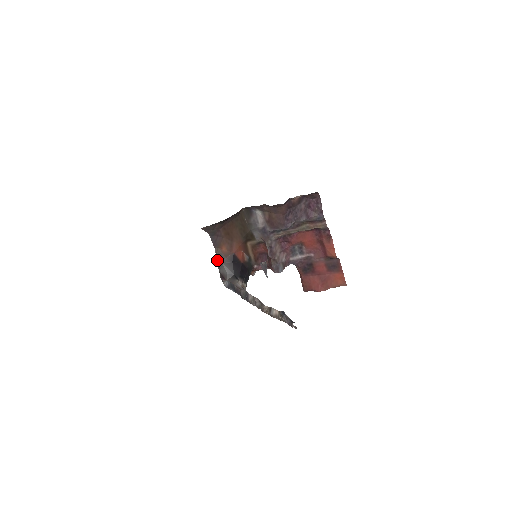
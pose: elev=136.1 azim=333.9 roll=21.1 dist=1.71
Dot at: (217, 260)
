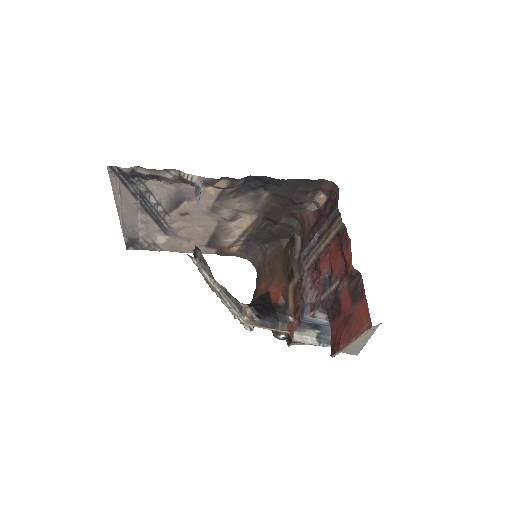
Dot at: (253, 298)
